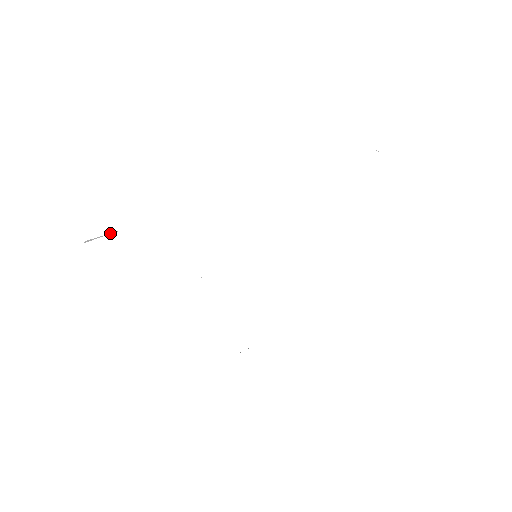
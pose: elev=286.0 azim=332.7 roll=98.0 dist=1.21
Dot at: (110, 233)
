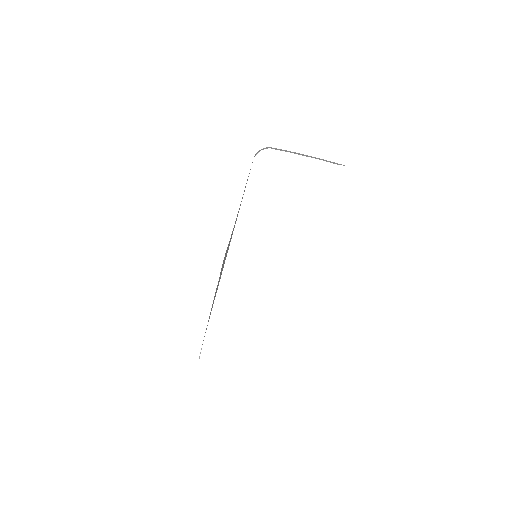
Dot at: (201, 348)
